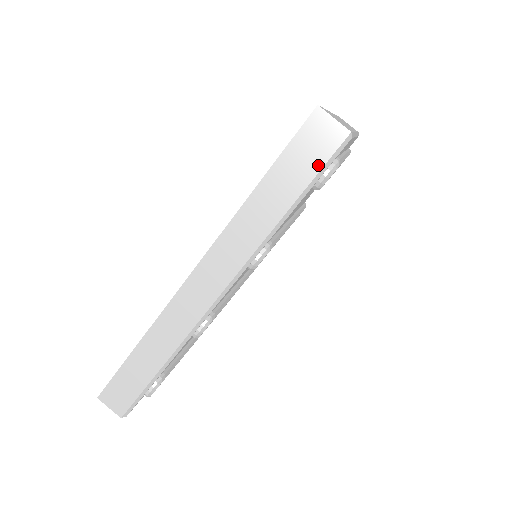
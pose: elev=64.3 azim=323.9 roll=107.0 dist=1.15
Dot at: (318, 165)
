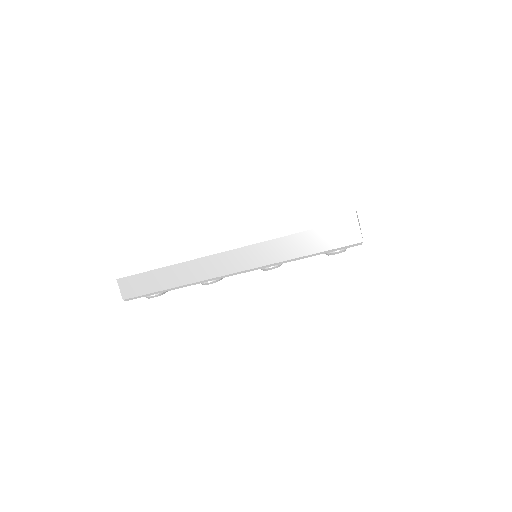
Dot at: (337, 245)
